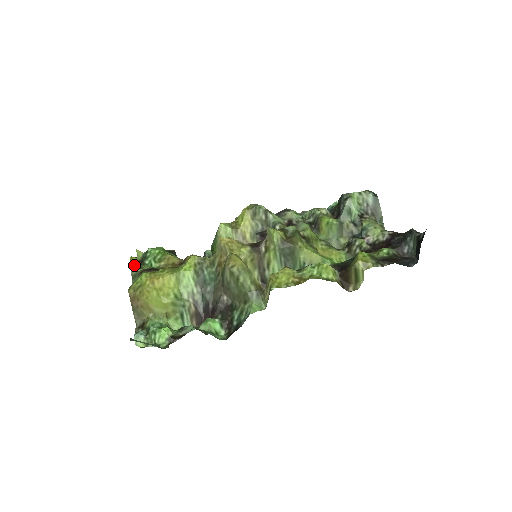
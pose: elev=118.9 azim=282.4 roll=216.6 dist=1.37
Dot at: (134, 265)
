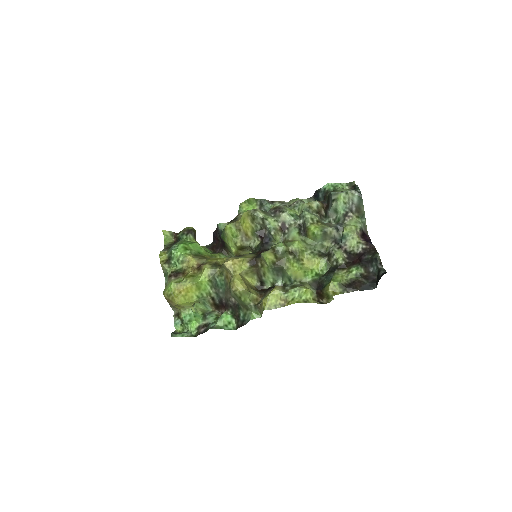
Dot at: (164, 266)
